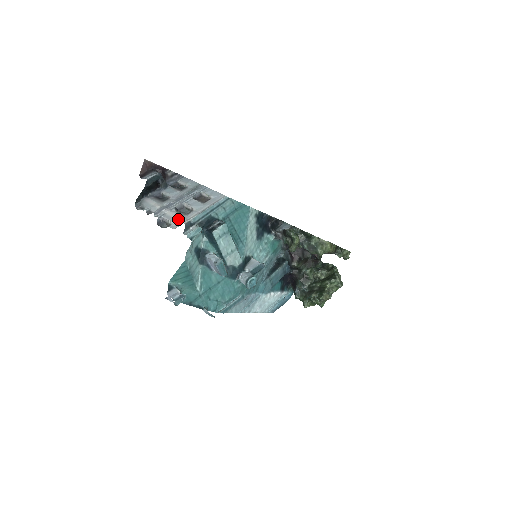
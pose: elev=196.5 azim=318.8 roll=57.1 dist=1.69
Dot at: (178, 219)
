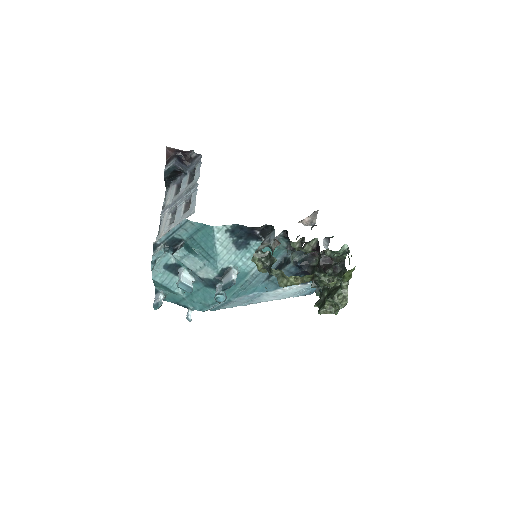
Dot at: (162, 230)
